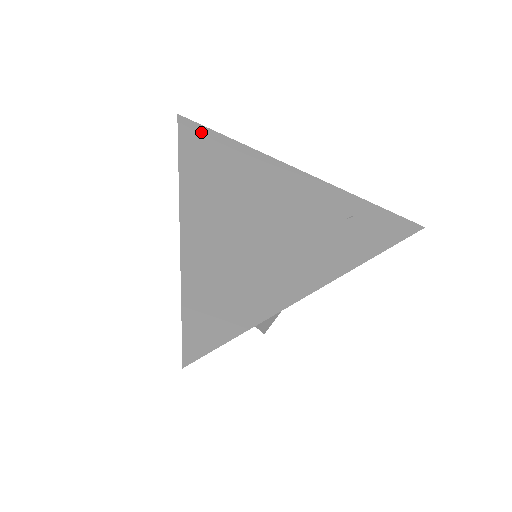
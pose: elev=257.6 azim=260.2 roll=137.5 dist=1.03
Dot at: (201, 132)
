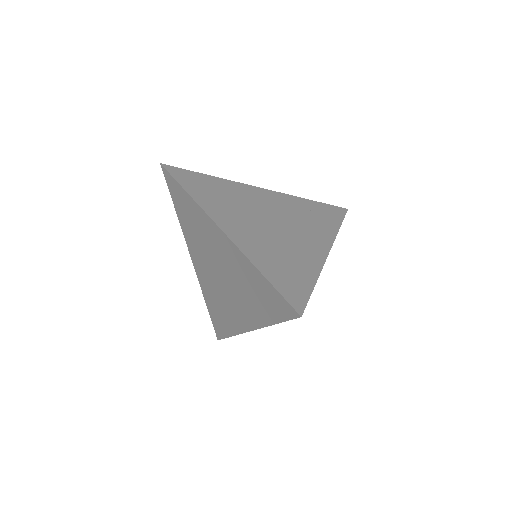
Dot at: (186, 173)
